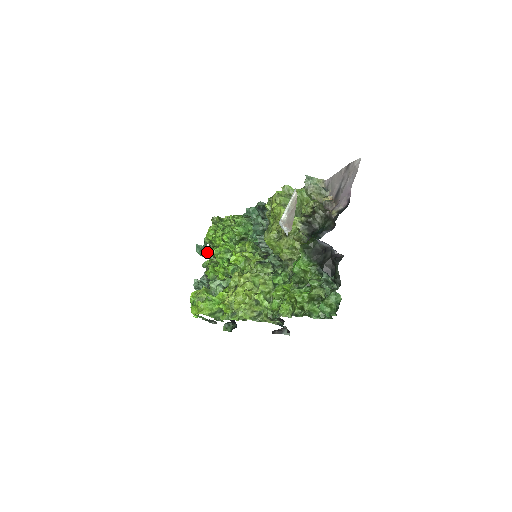
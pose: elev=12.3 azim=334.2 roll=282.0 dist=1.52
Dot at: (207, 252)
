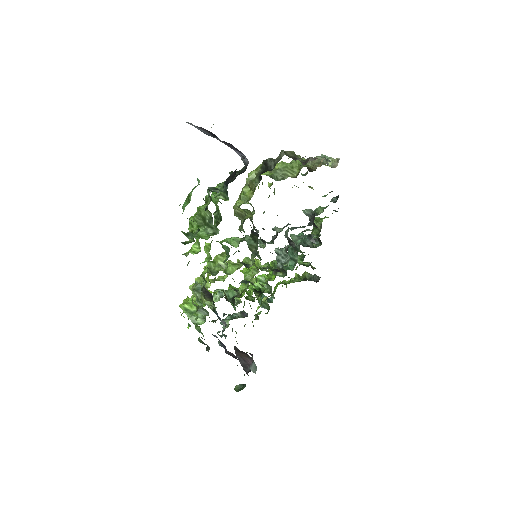
Dot at: (264, 299)
